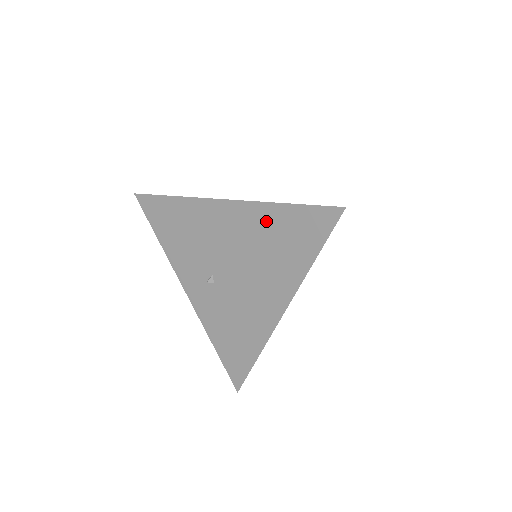
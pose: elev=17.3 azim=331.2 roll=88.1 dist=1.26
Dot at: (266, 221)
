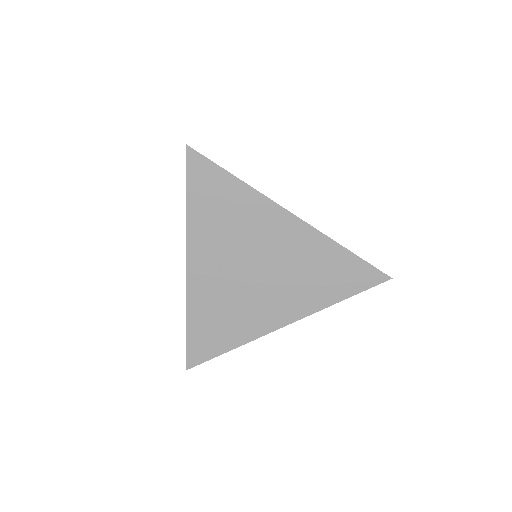
Dot at: occluded
